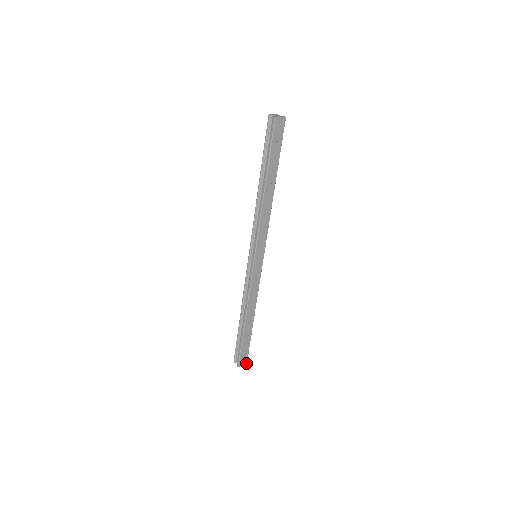
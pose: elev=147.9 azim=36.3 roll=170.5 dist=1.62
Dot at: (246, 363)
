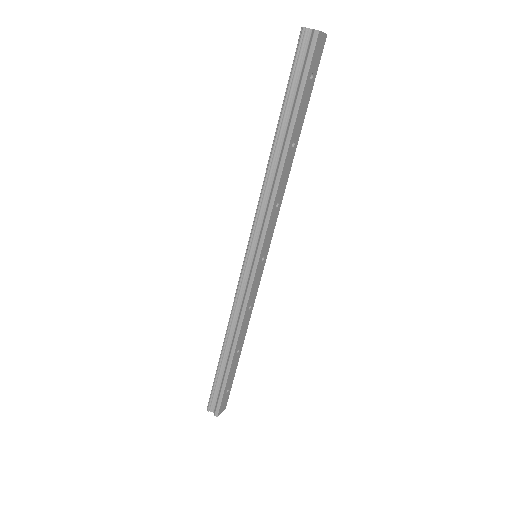
Dot at: (225, 408)
